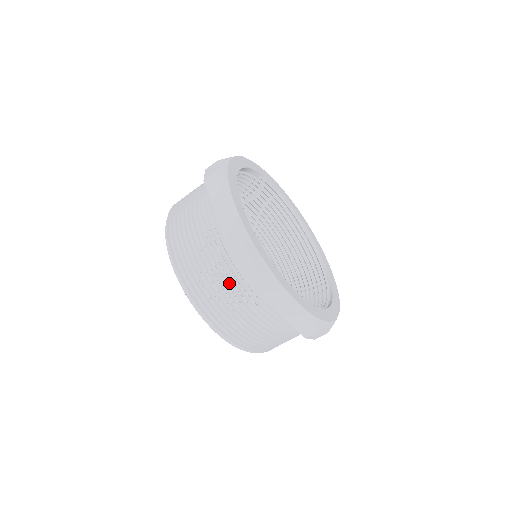
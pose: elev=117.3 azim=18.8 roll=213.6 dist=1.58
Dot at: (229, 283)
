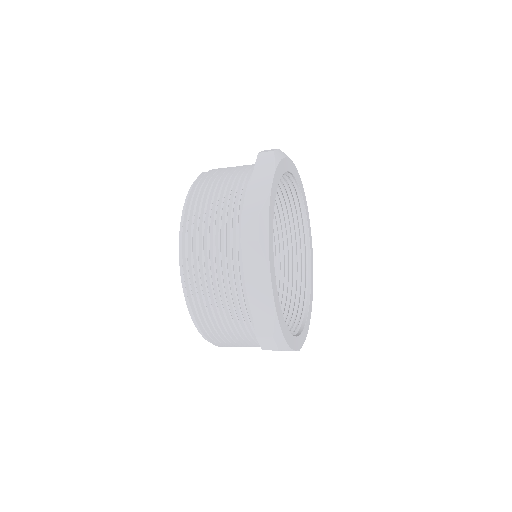
Dot at: (242, 333)
